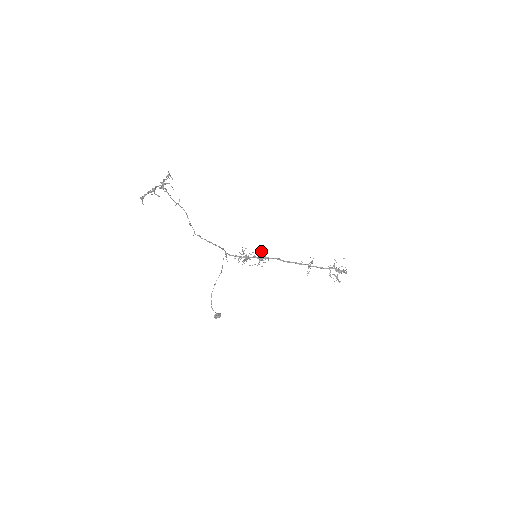
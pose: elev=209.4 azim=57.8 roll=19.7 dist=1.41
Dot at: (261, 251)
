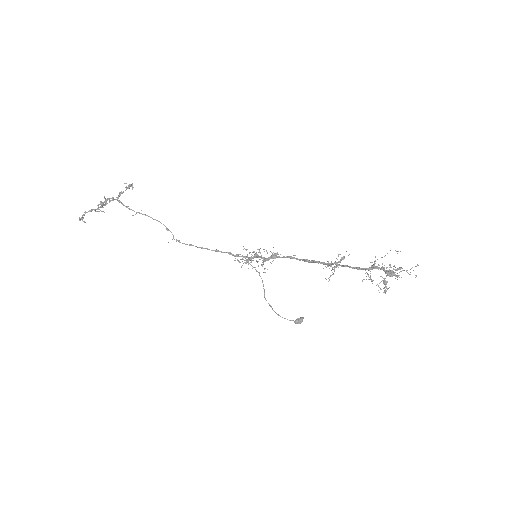
Dot at: (263, 249)
